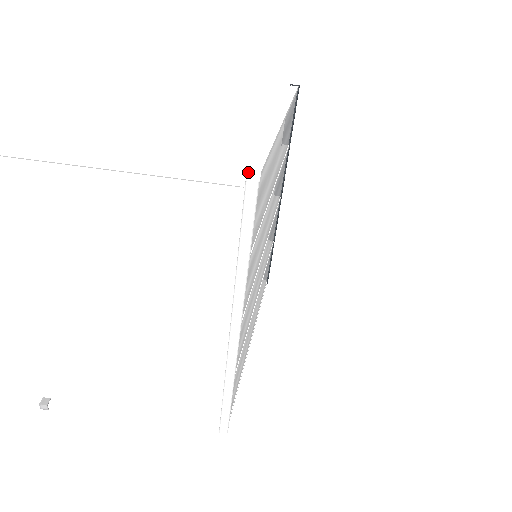
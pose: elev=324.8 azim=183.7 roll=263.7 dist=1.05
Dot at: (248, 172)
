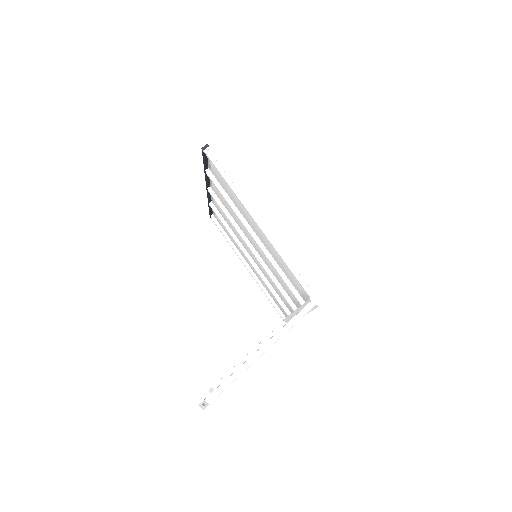
Dot at: (311, 298)
